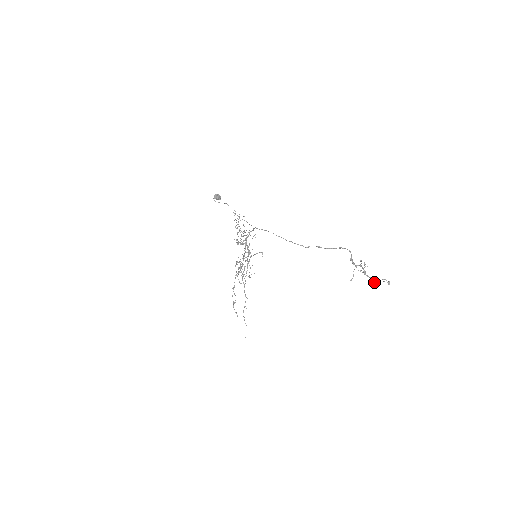
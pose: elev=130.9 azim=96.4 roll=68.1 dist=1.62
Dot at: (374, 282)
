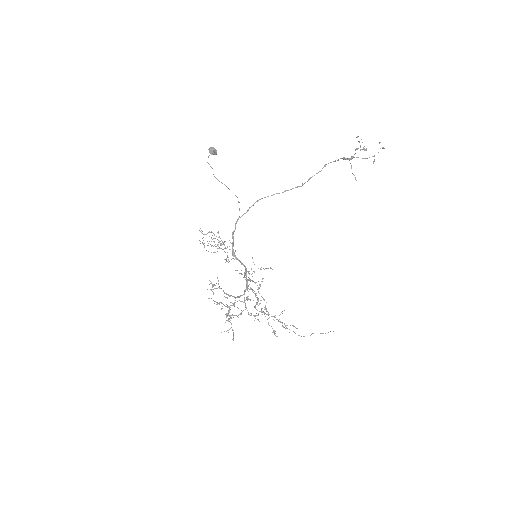
Dot at: (373, 161)
